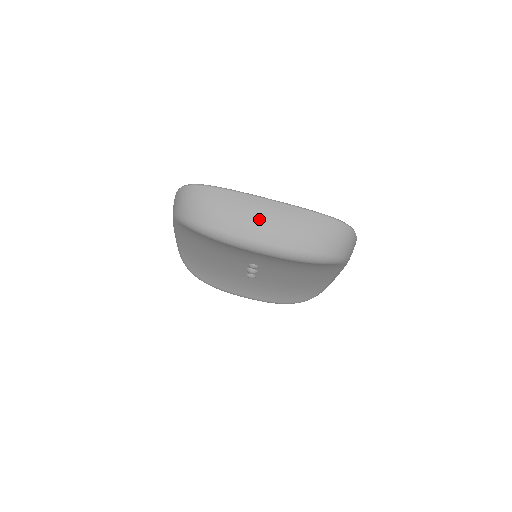
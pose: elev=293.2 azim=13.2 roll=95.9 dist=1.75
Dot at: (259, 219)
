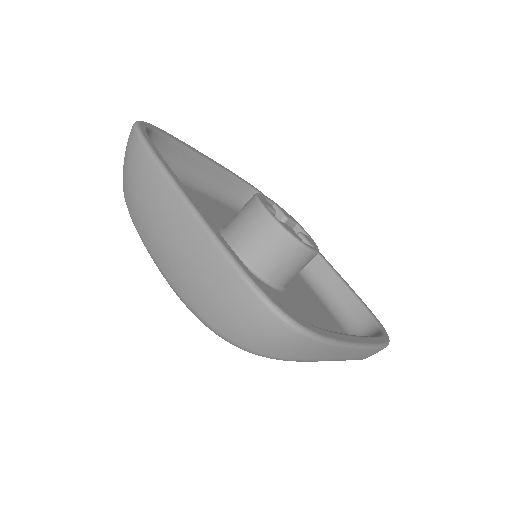
Dot at: (156, 219)
